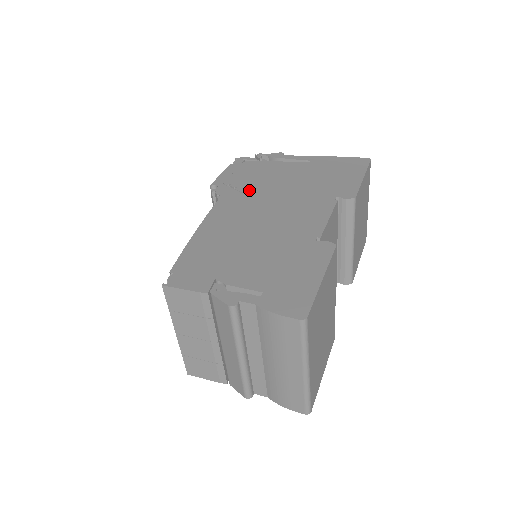
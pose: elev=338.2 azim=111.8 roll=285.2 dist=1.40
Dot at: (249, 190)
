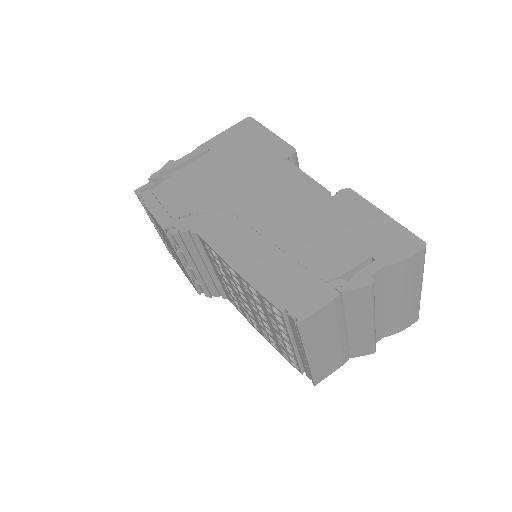
Dot at: (208, 206)
